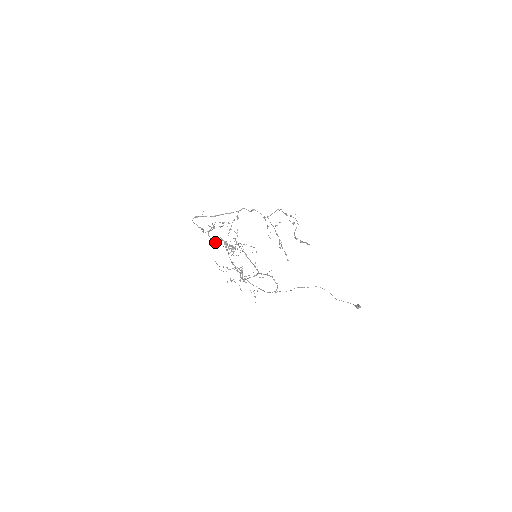
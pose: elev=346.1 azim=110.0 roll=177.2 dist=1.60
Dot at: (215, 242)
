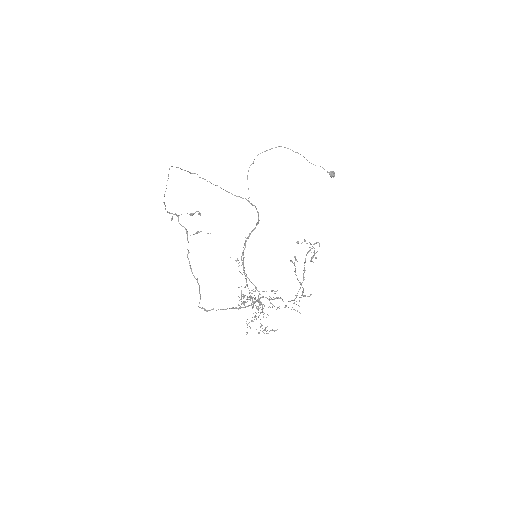
Dot at: occluded
